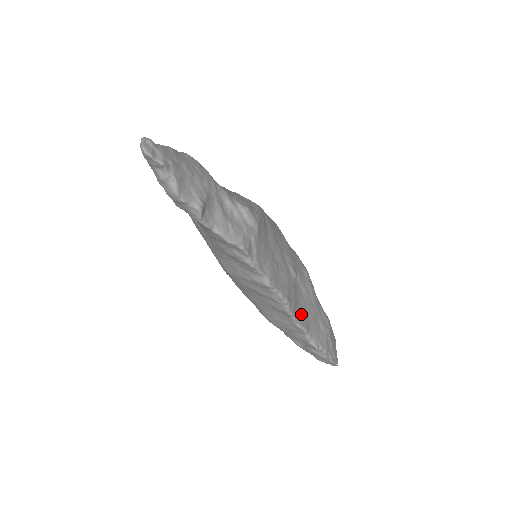
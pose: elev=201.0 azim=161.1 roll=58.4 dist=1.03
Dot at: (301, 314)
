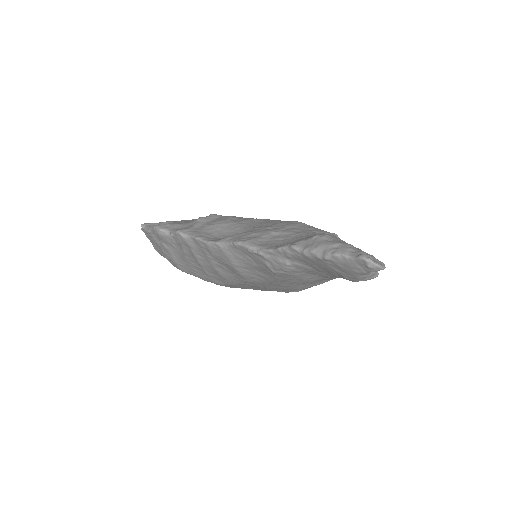
Dot at: occluded
